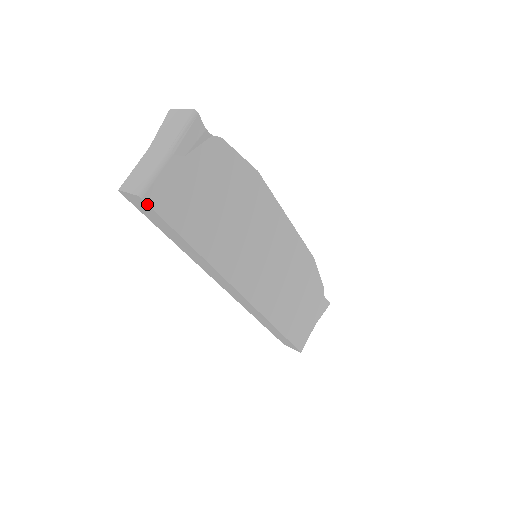
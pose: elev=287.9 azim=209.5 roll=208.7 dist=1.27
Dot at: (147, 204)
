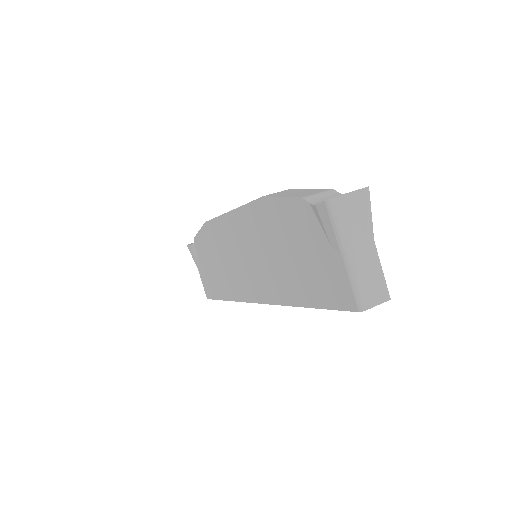
Dot at: occluded
